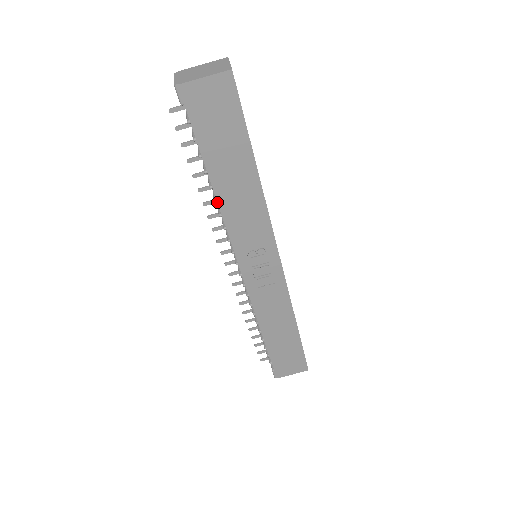
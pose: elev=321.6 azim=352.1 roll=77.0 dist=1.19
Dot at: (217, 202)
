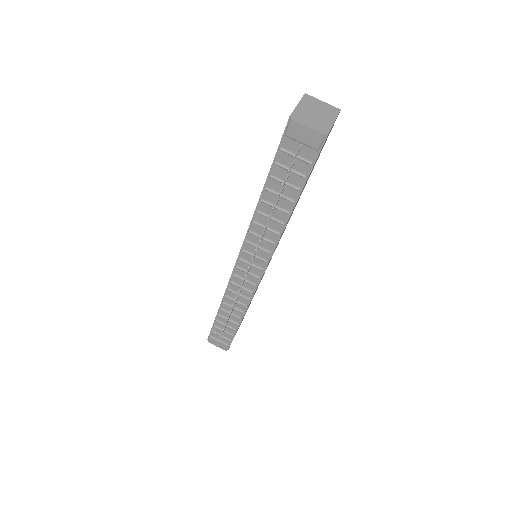
Dot at: occluded
